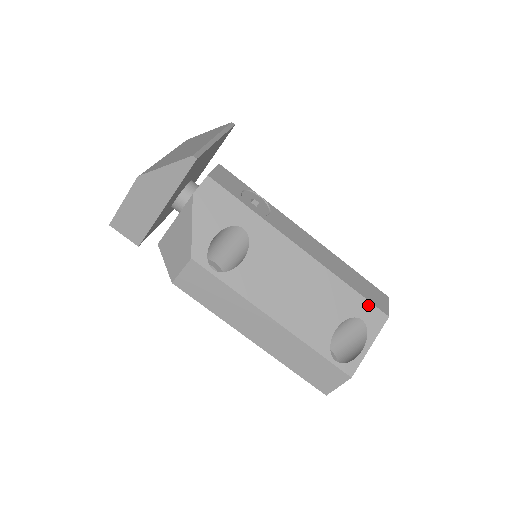
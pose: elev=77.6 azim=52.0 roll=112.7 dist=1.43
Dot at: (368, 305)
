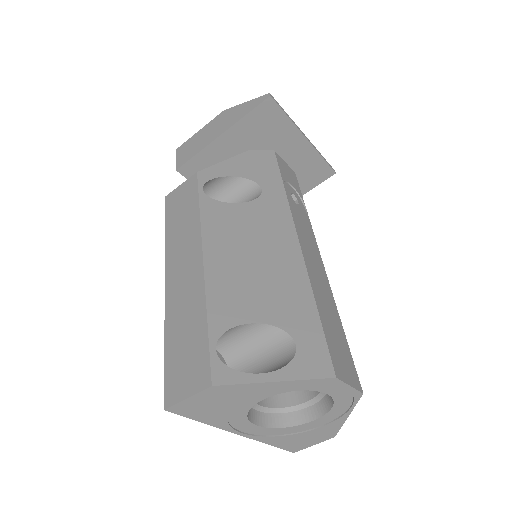
Dot at: (320, 340)
